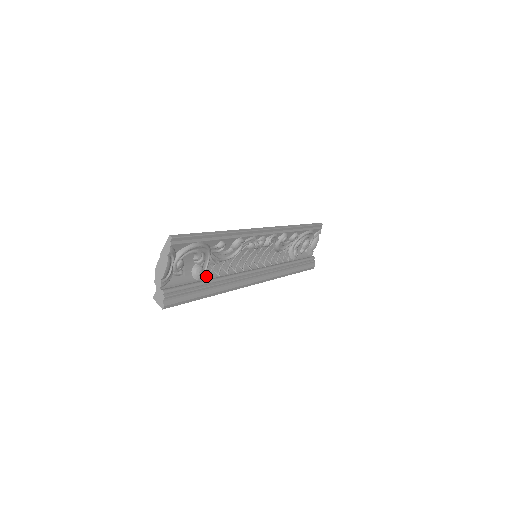
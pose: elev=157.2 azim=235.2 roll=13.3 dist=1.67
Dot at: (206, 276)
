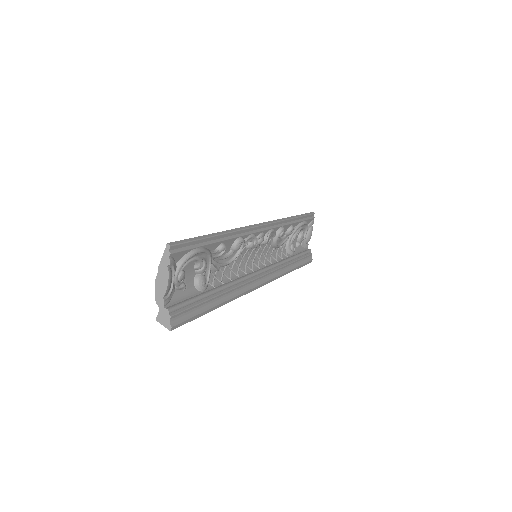
Dot at: (209, 286)
